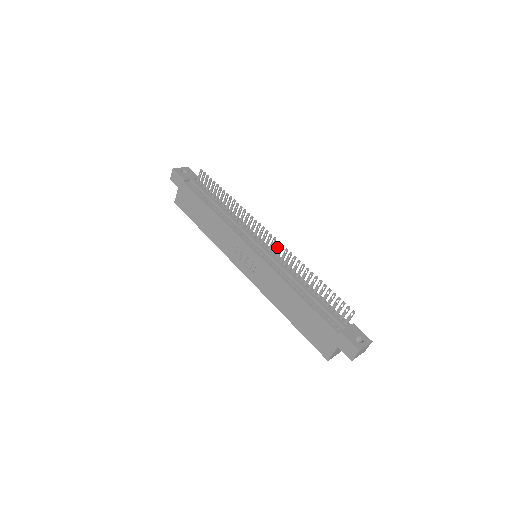
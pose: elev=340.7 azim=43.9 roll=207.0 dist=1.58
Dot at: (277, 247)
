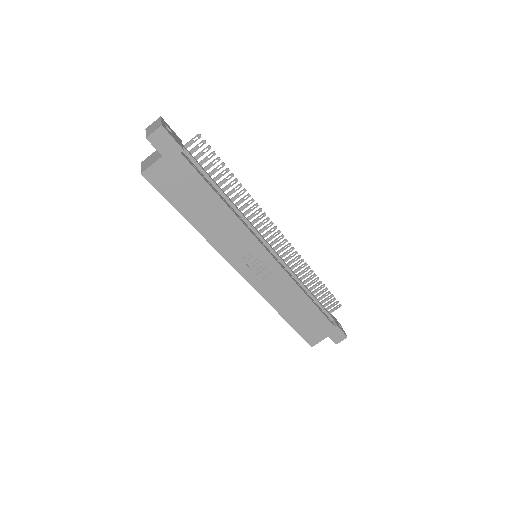
Dot at: occluded
